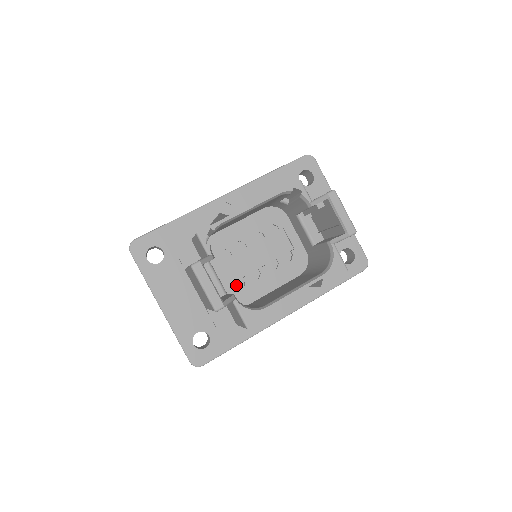
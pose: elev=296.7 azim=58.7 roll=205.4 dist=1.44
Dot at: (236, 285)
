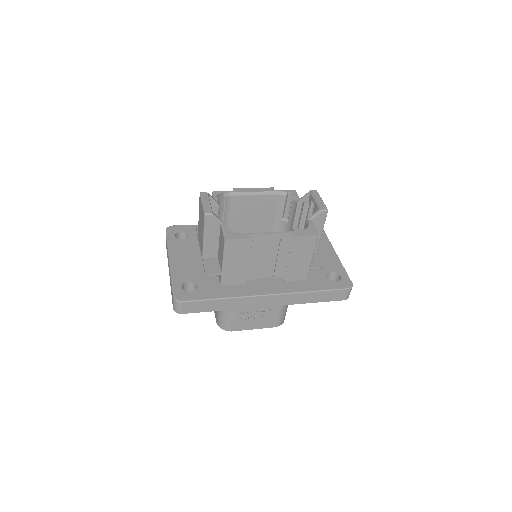
Dot at: occluded
